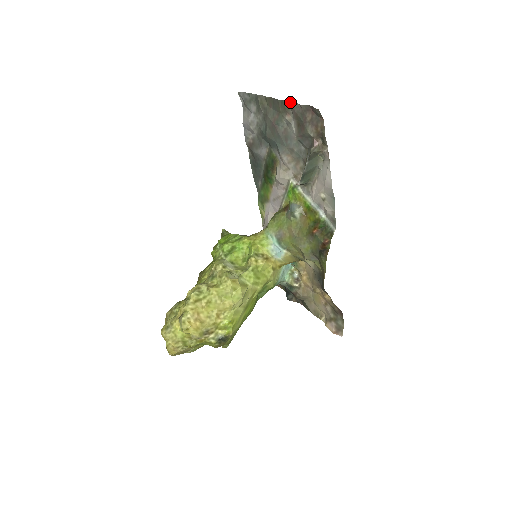
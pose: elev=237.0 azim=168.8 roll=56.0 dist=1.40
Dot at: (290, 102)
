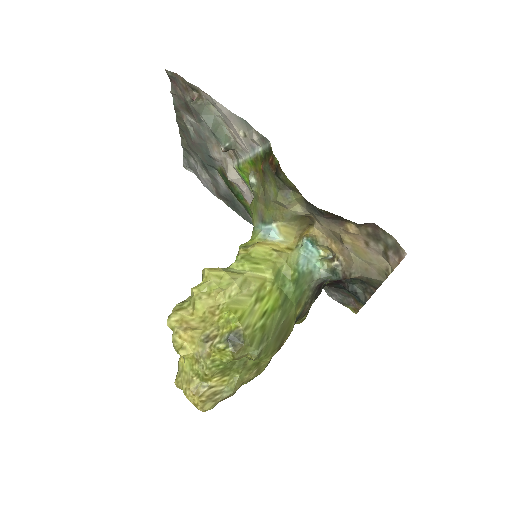
Dot at: occluded
